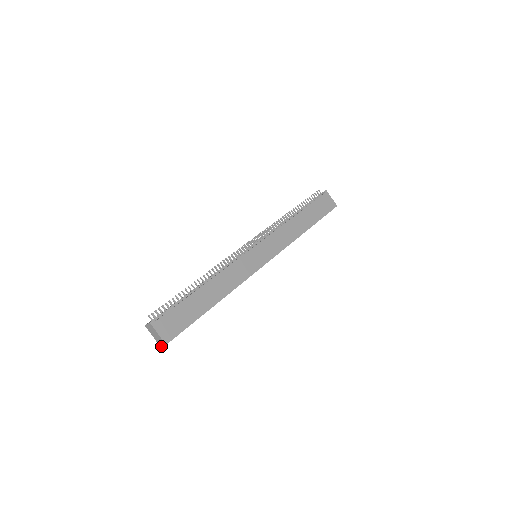
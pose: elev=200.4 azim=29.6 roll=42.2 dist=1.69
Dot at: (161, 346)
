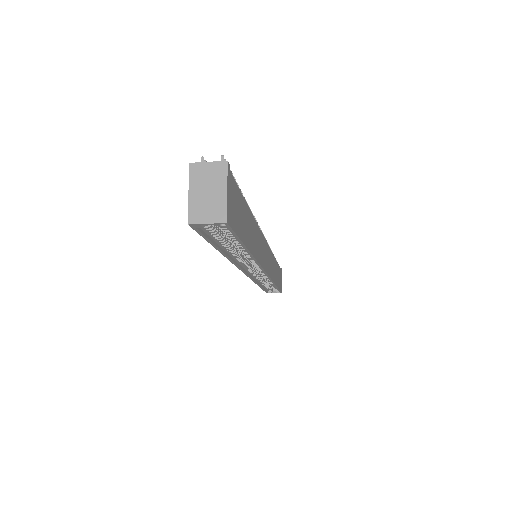
Dot at: (195, 222)
